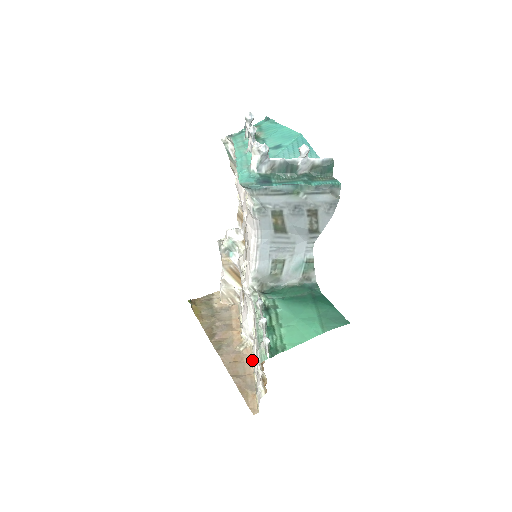
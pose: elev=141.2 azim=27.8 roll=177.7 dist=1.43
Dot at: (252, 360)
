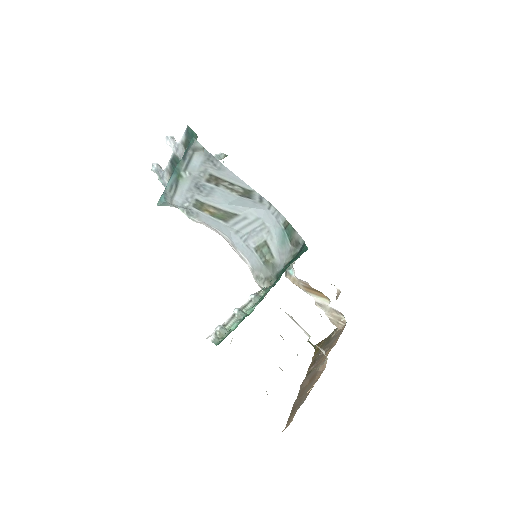
Dot at: occluded
